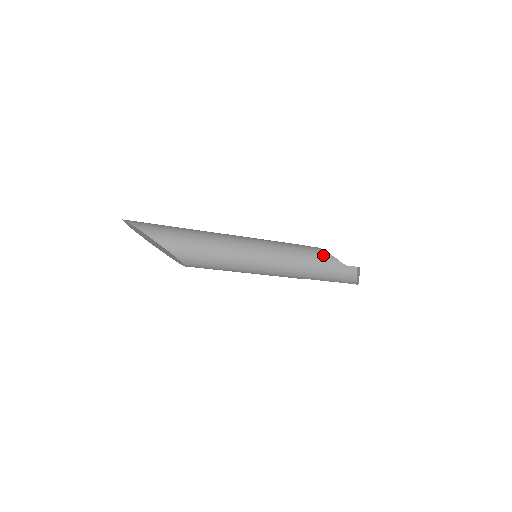
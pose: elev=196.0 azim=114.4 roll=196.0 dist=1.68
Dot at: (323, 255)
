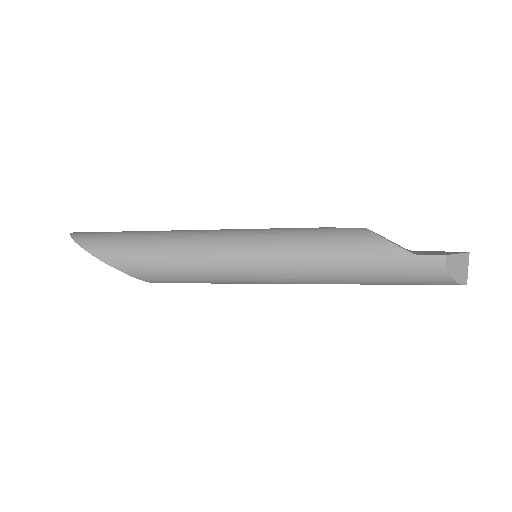
Dot at: (366, 242)
